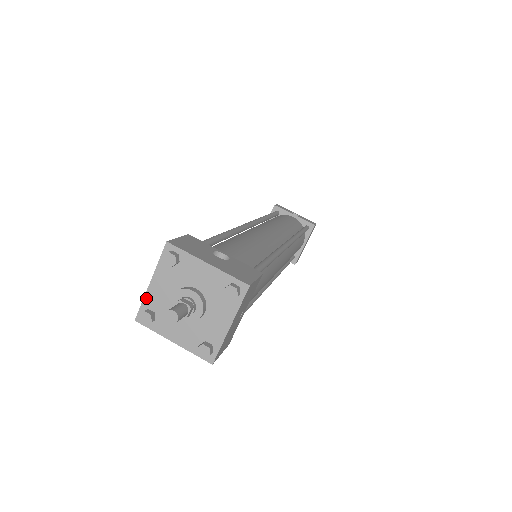
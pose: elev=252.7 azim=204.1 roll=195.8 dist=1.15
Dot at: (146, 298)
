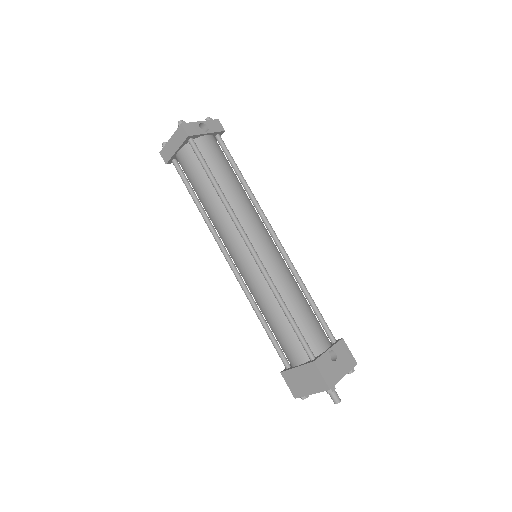
Dot at: occluded
